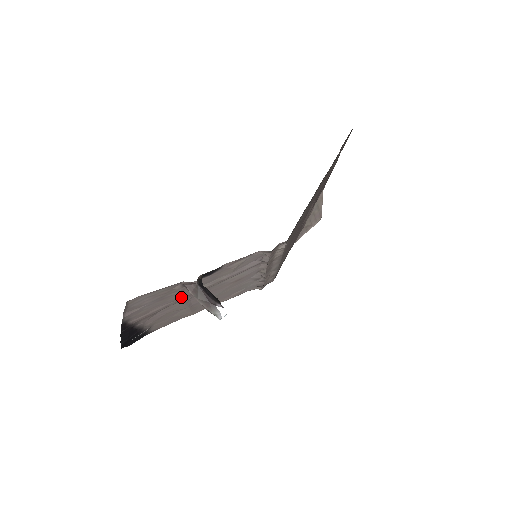
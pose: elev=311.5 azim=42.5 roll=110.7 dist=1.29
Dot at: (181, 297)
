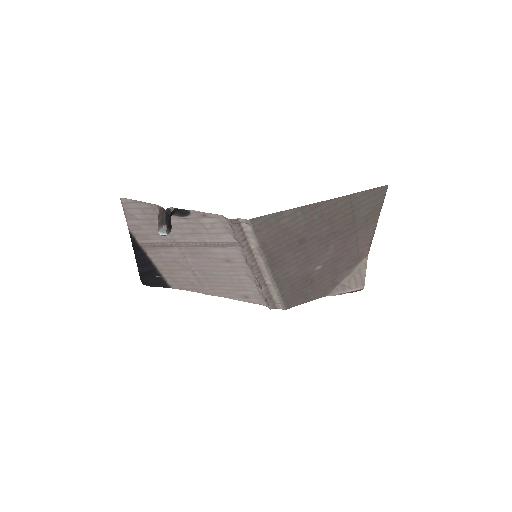
Dot at: (173, 239)
